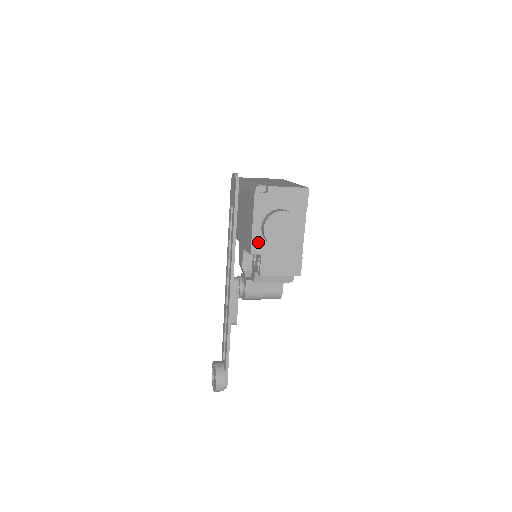
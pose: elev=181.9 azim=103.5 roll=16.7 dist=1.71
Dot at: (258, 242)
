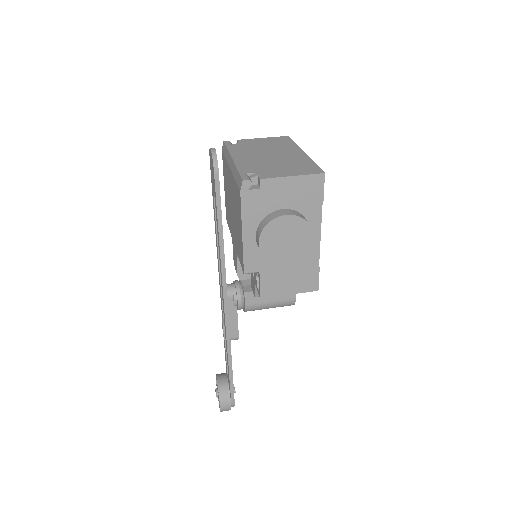
Dot at: (253, 257)
